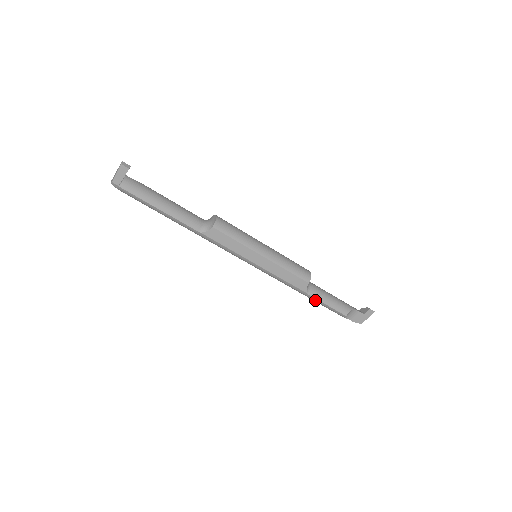
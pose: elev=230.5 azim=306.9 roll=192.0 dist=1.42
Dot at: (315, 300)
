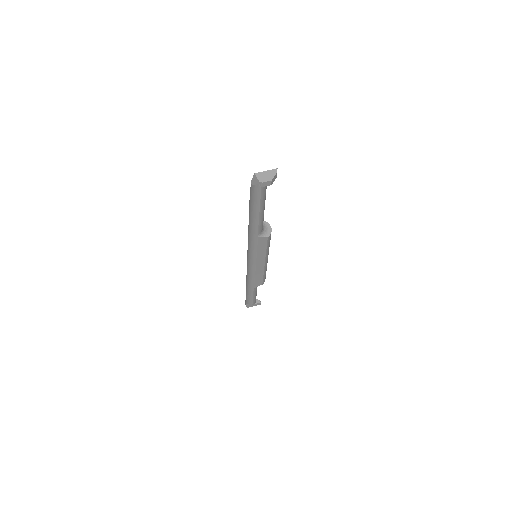
Dot at: (251, 292)
